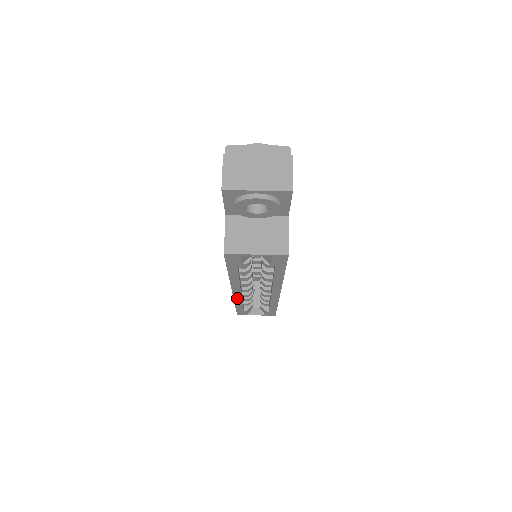
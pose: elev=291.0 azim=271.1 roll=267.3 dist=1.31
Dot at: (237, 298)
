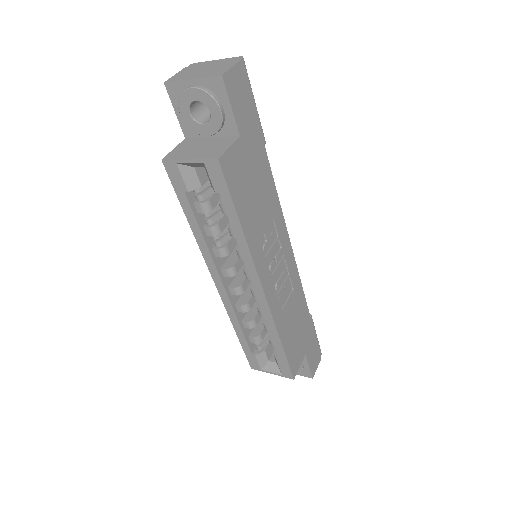
Dot at: (228, 306)
